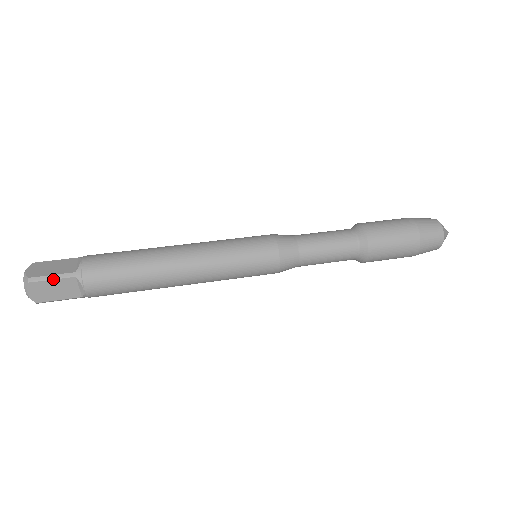
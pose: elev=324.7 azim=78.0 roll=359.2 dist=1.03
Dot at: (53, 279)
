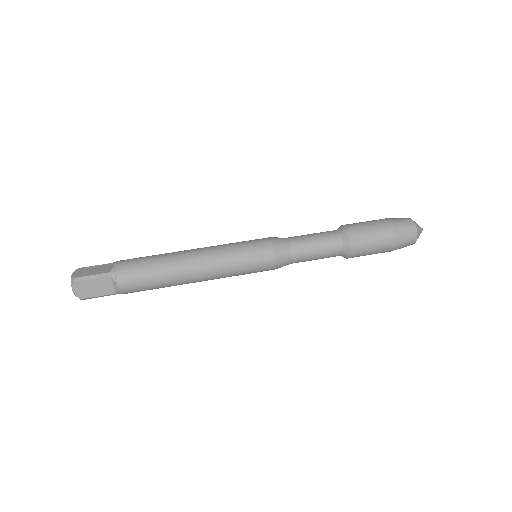
Dot at: occluded
